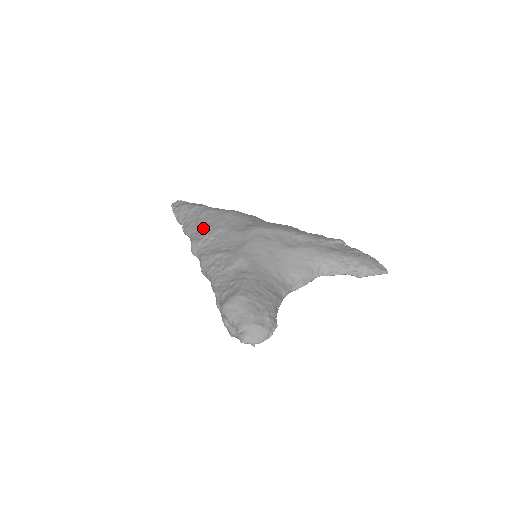
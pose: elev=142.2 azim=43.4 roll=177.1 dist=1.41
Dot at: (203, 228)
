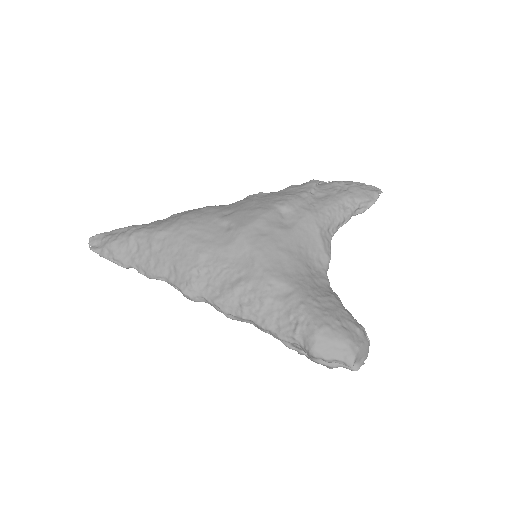
Dot at: (177, 264)
